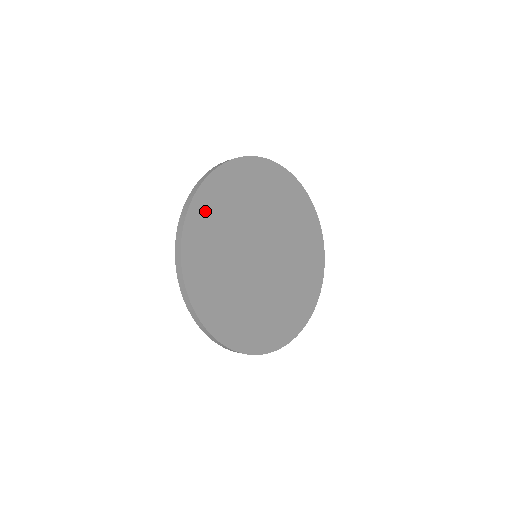
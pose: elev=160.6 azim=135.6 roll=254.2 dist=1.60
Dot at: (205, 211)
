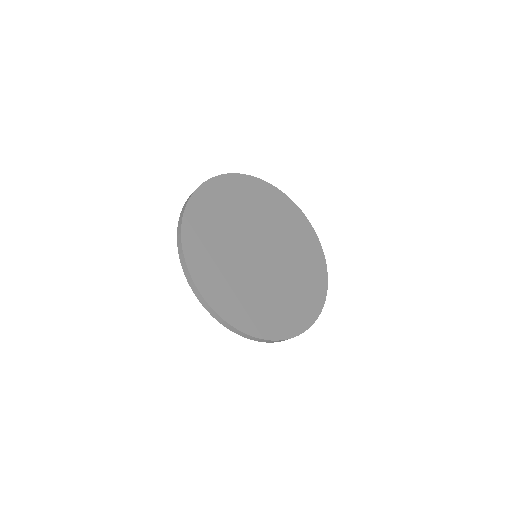
Dot at: (216, 193)
